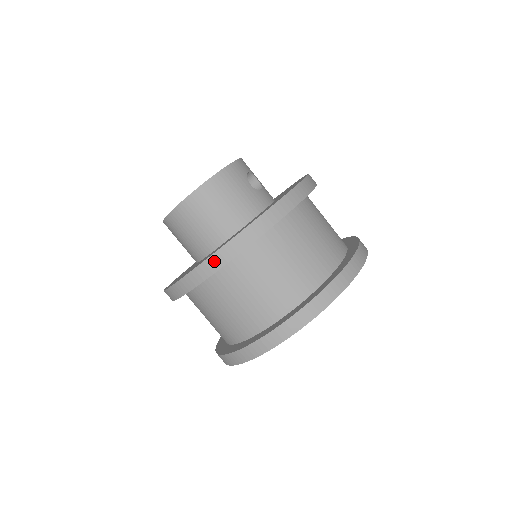
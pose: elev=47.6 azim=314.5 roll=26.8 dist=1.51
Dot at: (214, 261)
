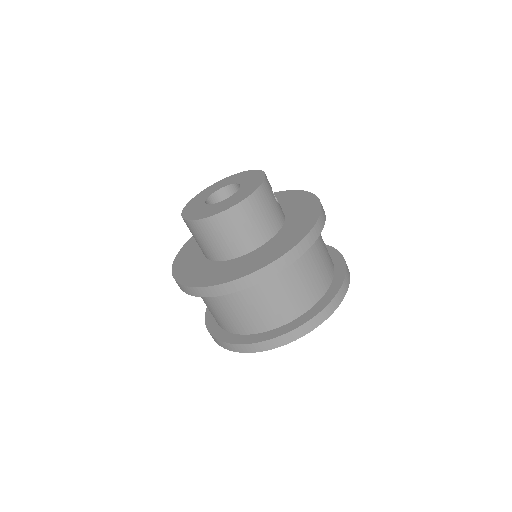
Dot at: (268, 270)
